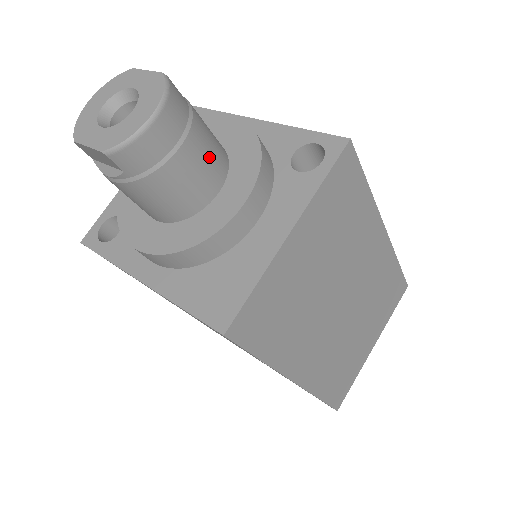
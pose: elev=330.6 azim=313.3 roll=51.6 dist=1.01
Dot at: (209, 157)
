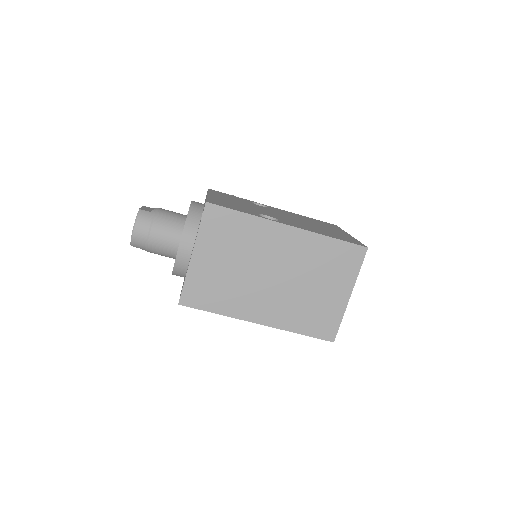
Dot at: (167, 231)
